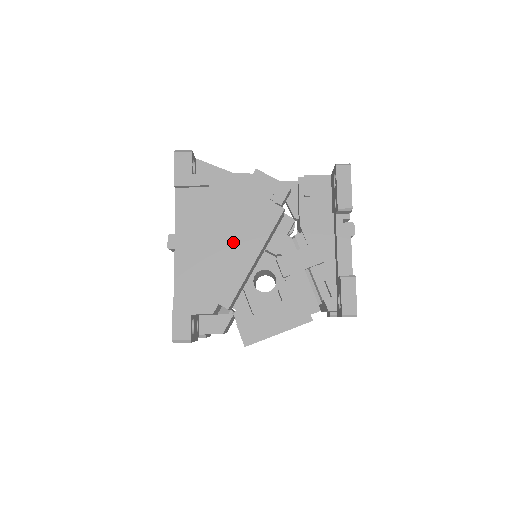
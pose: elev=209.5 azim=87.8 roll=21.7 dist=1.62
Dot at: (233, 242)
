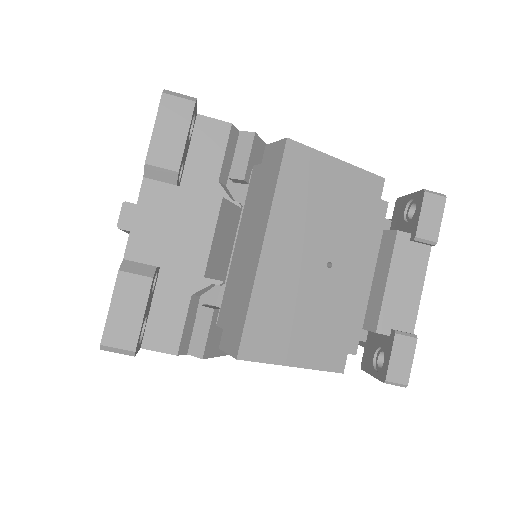
Dot at: occluded
